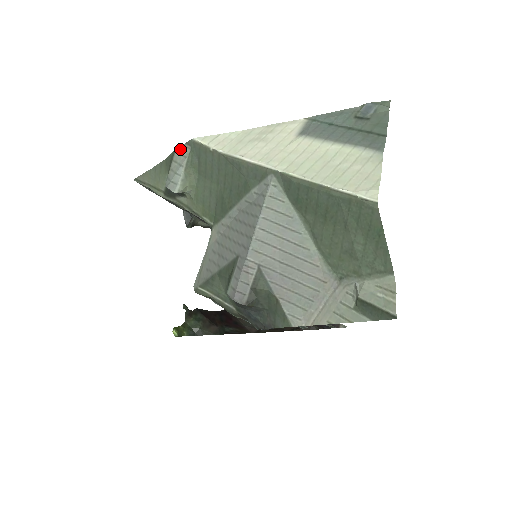
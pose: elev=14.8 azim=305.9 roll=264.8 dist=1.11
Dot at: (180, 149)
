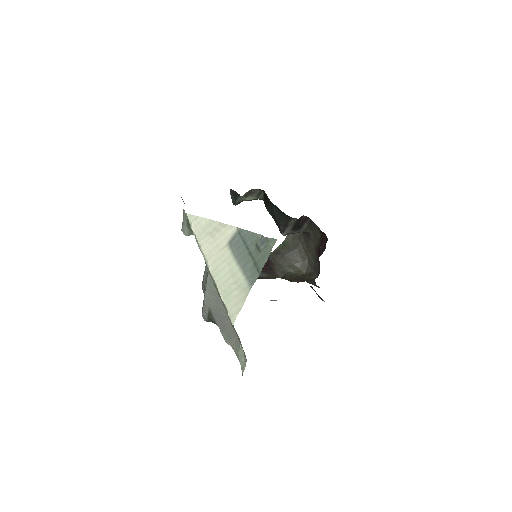
Dot at: (184, 212)
